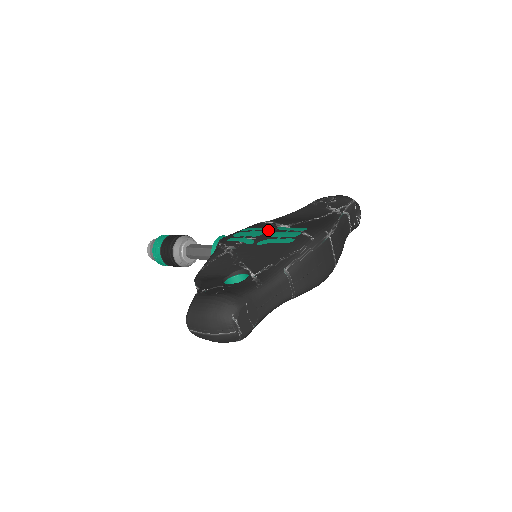
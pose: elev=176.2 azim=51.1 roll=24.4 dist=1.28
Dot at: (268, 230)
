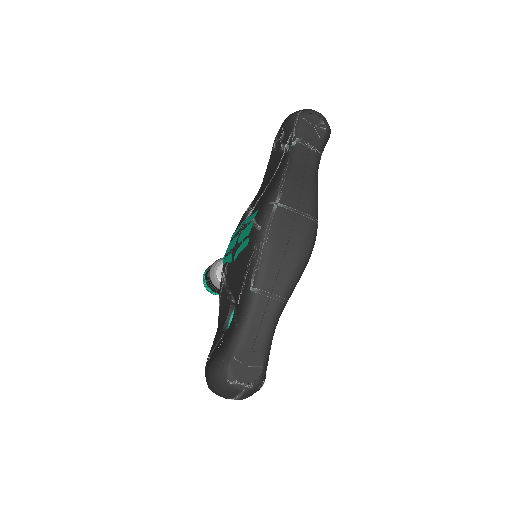
Dot at: (239, 231)
